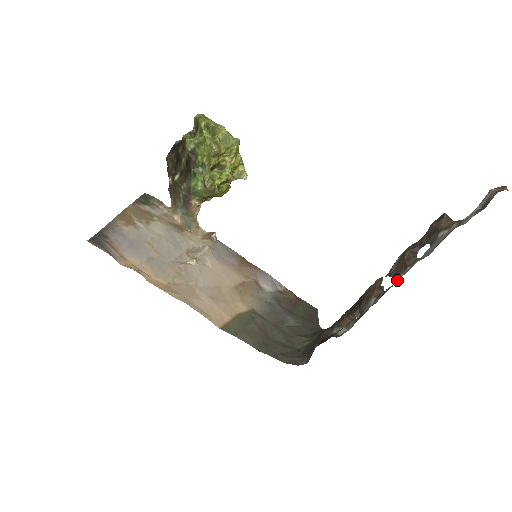
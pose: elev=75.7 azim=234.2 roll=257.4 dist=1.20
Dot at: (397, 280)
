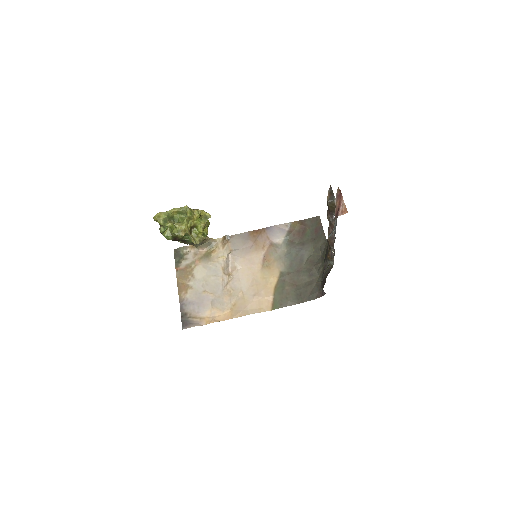
Dot at: occluded
